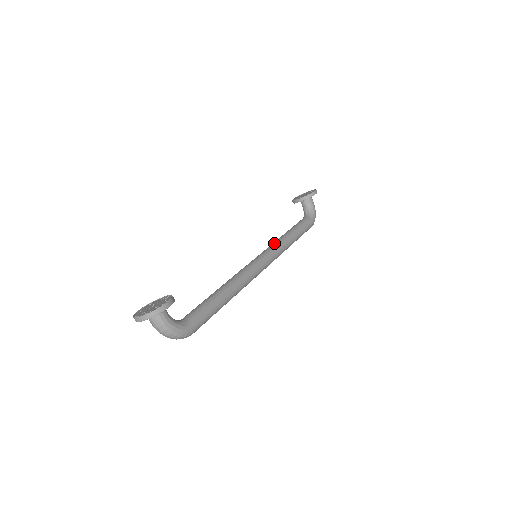
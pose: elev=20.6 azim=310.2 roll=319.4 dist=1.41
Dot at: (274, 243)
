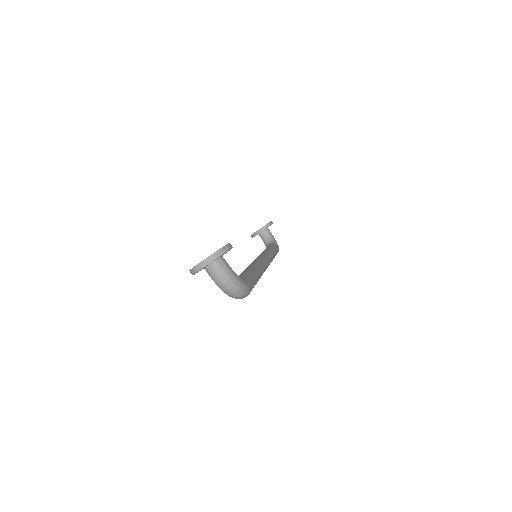
Dot at: (262, 252)
